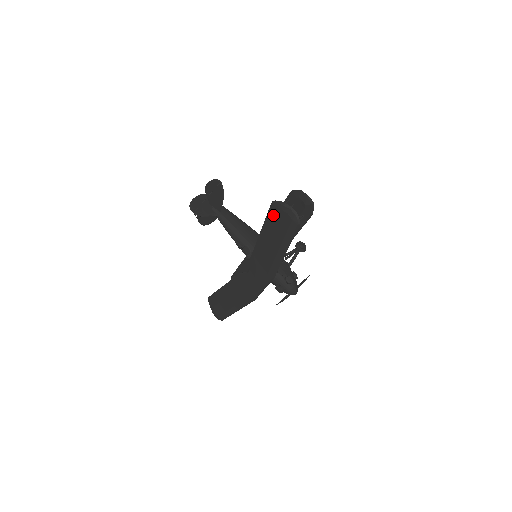
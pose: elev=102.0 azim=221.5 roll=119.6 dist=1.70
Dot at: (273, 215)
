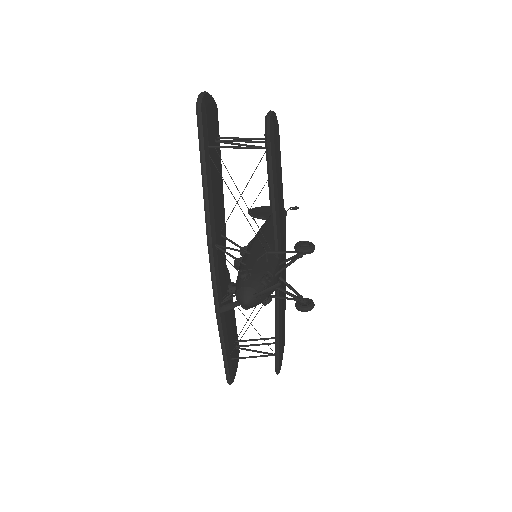
Dot at: occluded
